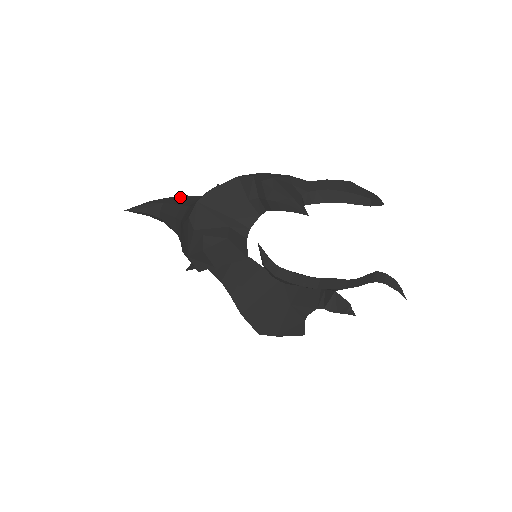
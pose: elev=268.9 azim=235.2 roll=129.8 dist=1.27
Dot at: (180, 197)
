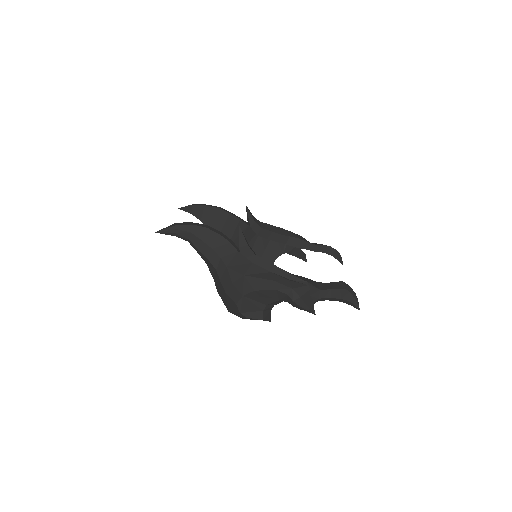
Dot at: (206, 231)
